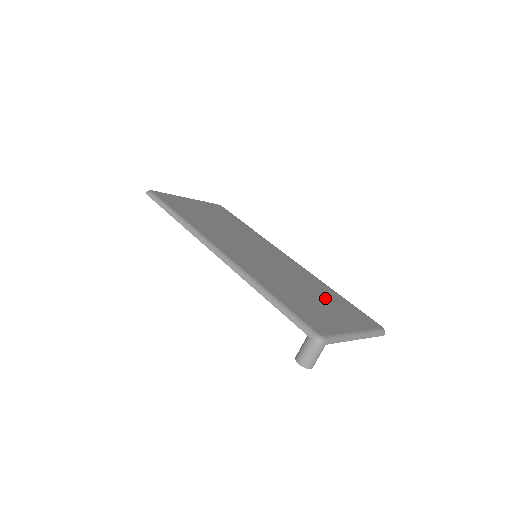
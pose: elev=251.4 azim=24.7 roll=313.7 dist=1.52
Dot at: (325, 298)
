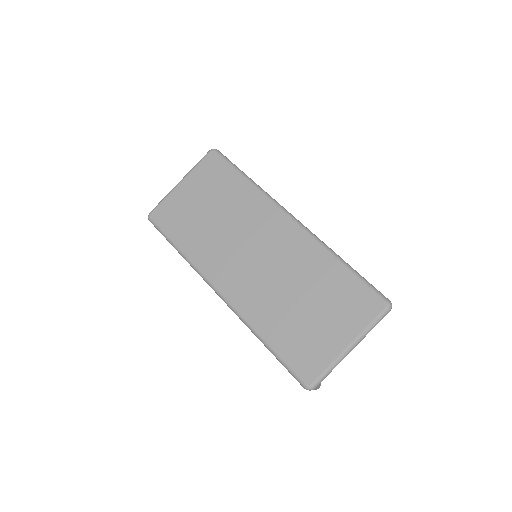
Dot at: (323, 295)
